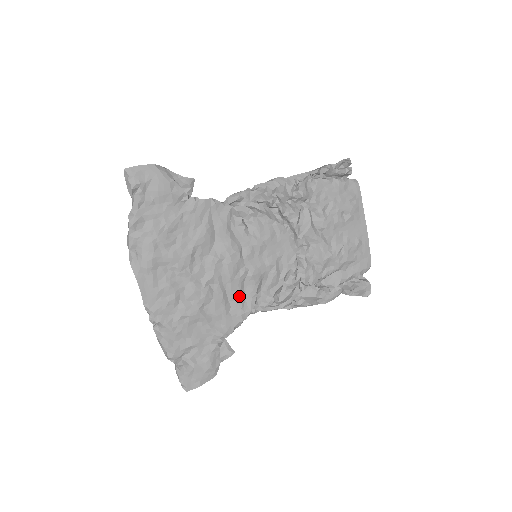
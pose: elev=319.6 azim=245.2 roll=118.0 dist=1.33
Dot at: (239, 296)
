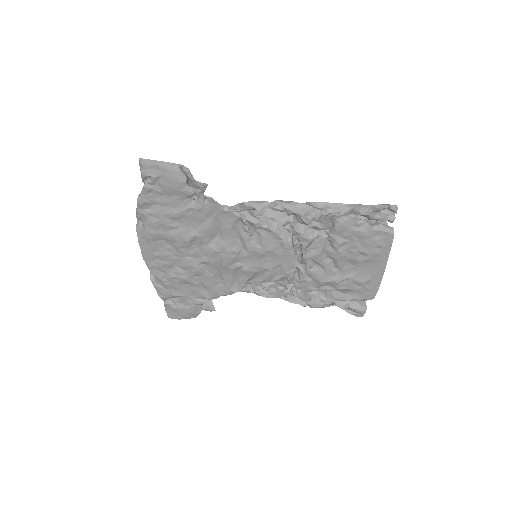
Dot at: (229, 279)
